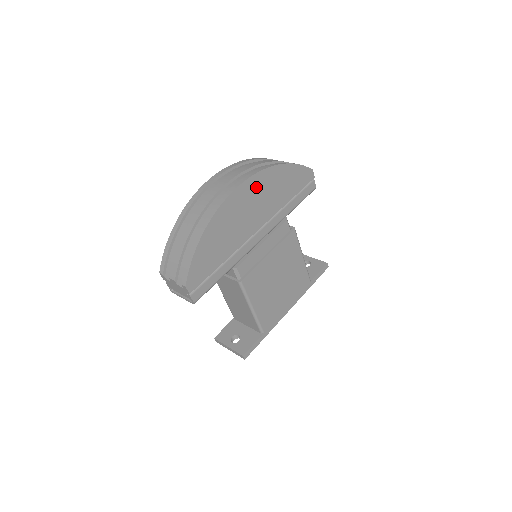
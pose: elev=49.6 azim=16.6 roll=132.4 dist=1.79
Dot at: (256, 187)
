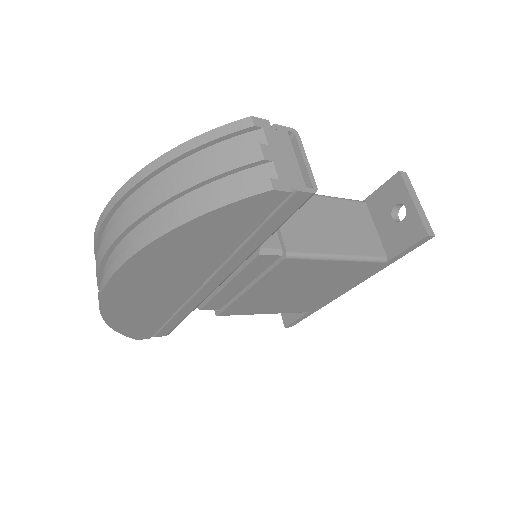
Dot at: (141, 272)
